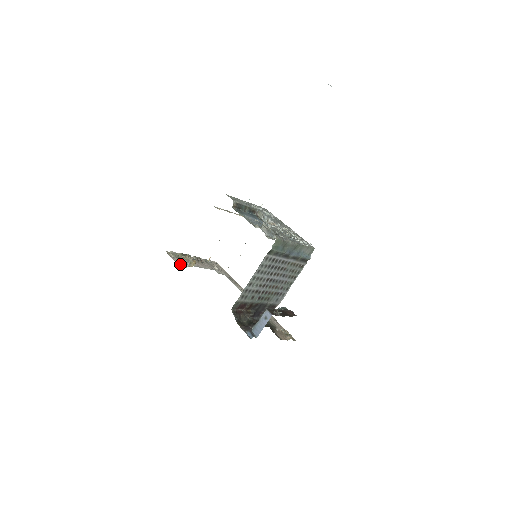
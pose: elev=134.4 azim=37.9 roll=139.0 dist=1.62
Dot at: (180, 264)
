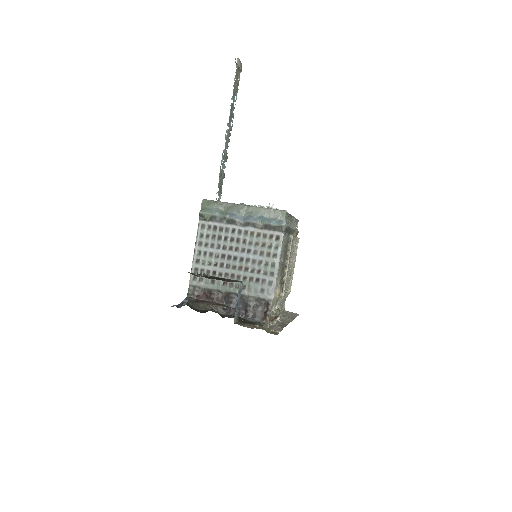
Dot at: occluded
